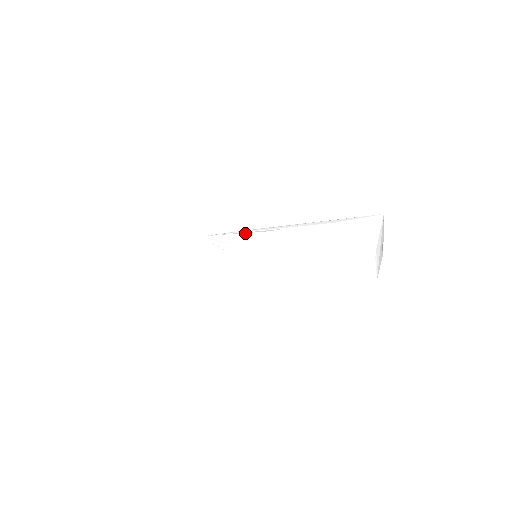
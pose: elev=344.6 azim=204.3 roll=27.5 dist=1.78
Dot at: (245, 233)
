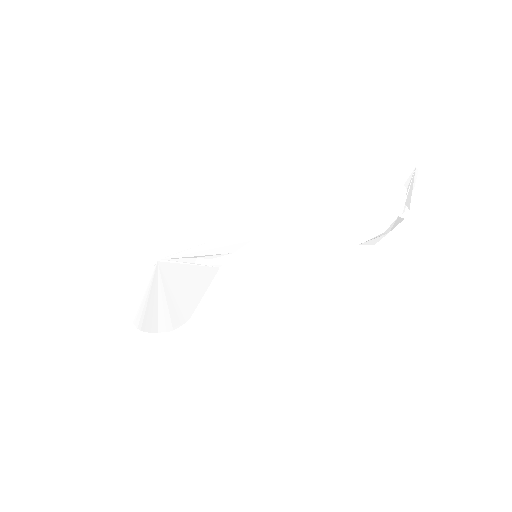
Dot at: (246, 235)
